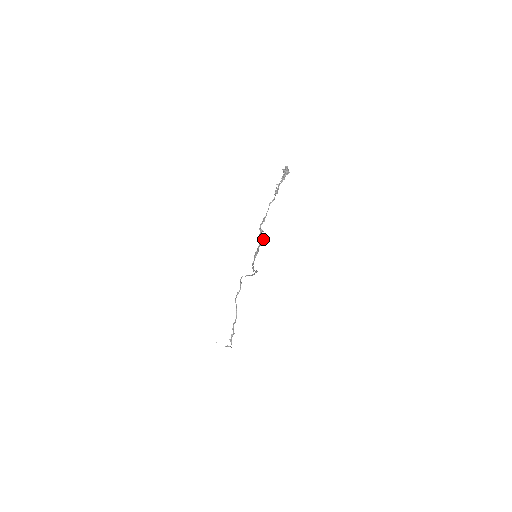
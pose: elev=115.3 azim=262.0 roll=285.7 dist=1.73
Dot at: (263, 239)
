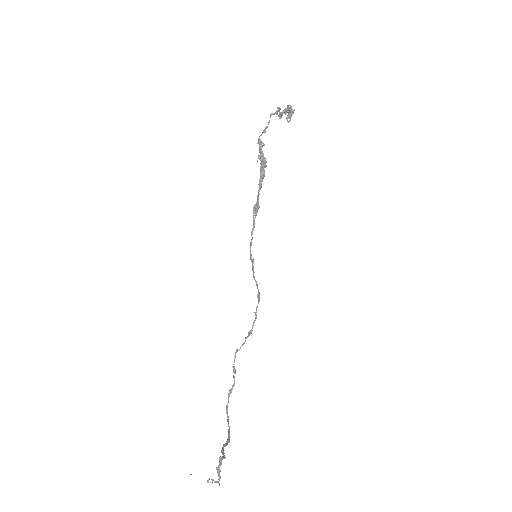
Dot at: (265, 162)
